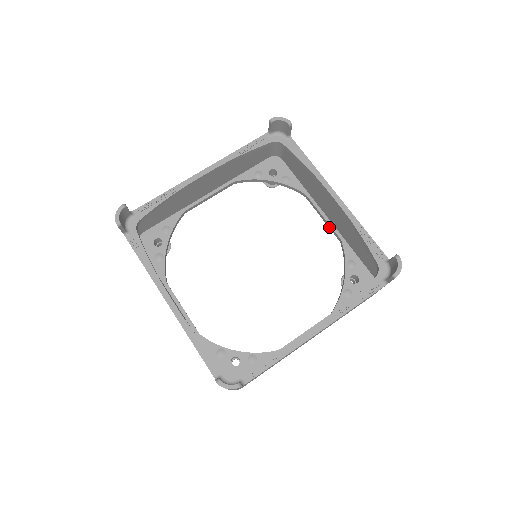
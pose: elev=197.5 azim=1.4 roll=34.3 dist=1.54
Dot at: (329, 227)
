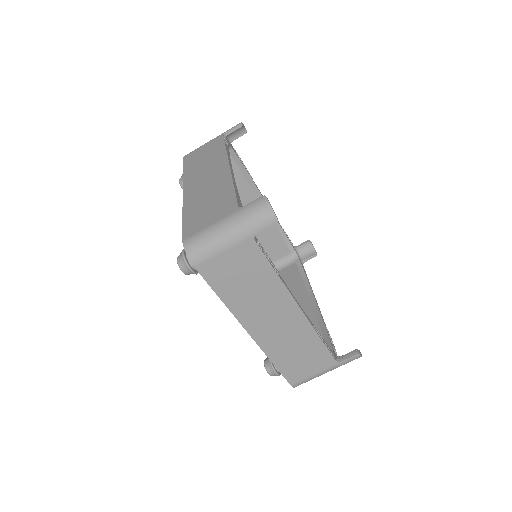
Dot at: occluded
